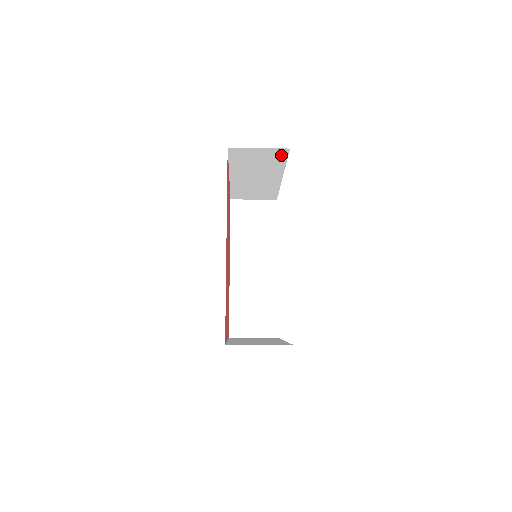
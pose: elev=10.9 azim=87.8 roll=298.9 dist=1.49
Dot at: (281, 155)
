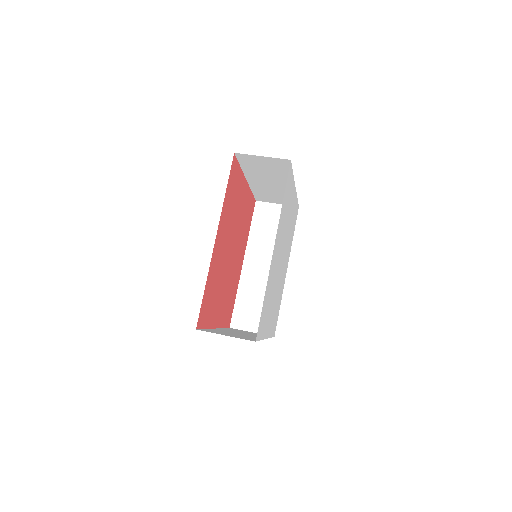
Dot at: (285, 165)
